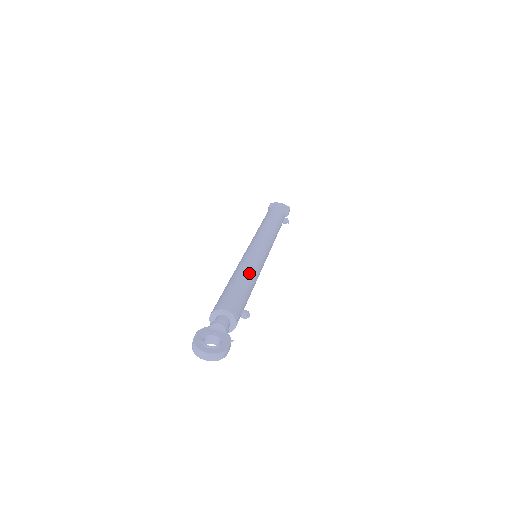
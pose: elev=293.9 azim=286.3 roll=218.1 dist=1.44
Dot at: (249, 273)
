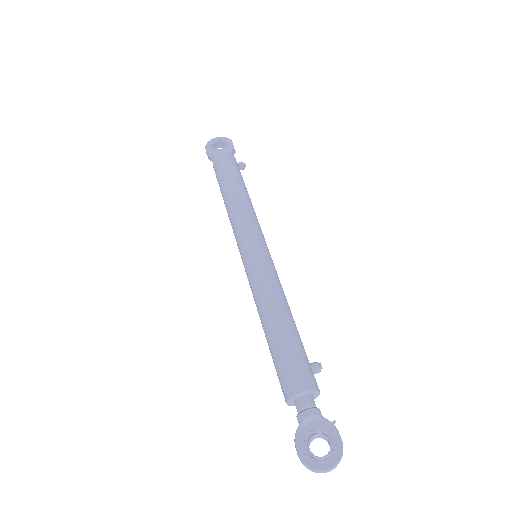
Dot at: (279, 304)
